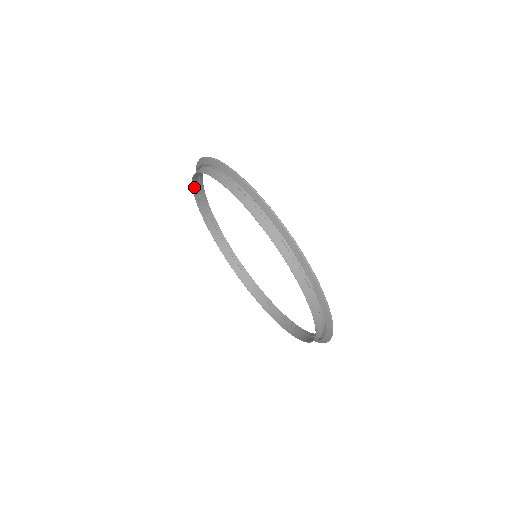
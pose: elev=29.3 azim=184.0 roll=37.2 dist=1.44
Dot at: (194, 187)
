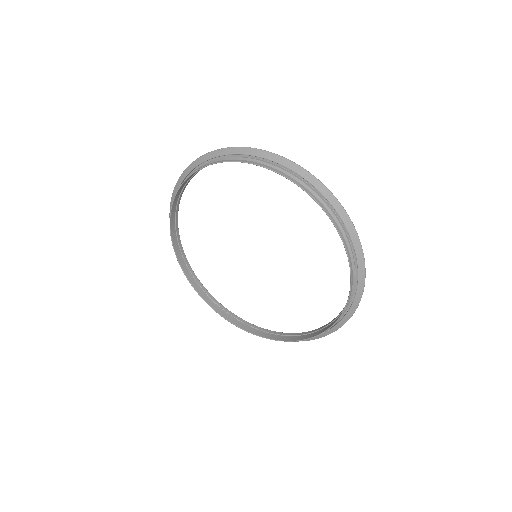
Dot at: (171, 218)
